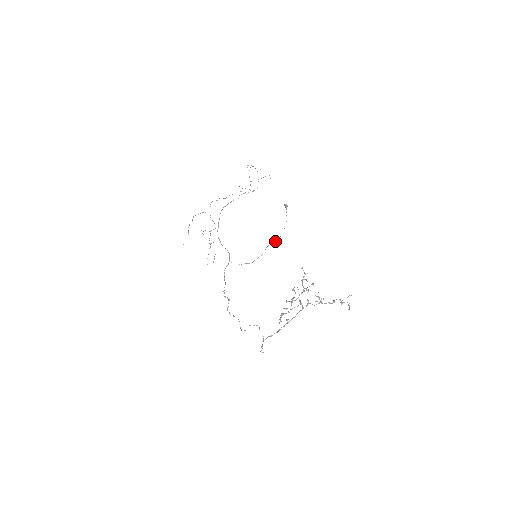
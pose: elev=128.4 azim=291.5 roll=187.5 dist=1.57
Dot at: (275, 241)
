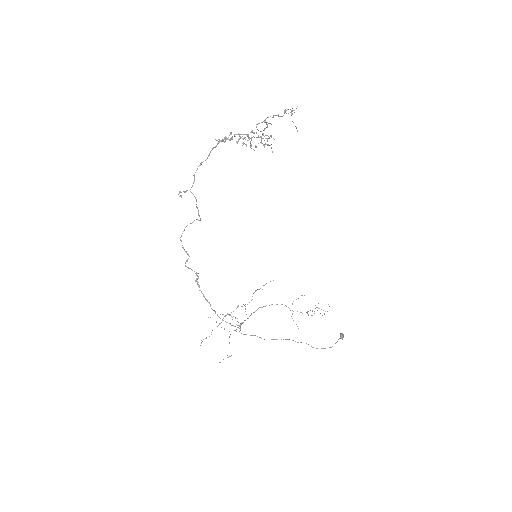
Dot at: occluded
